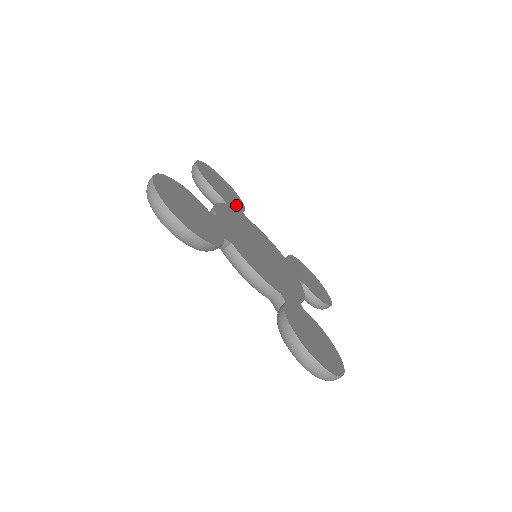
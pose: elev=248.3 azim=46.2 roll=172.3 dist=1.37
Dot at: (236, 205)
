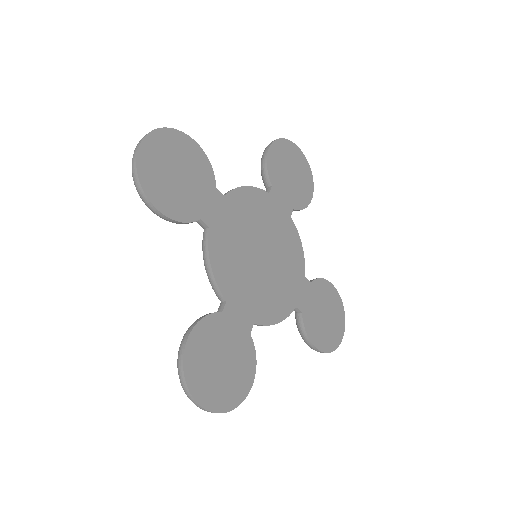
Dot at: (208, 191)
